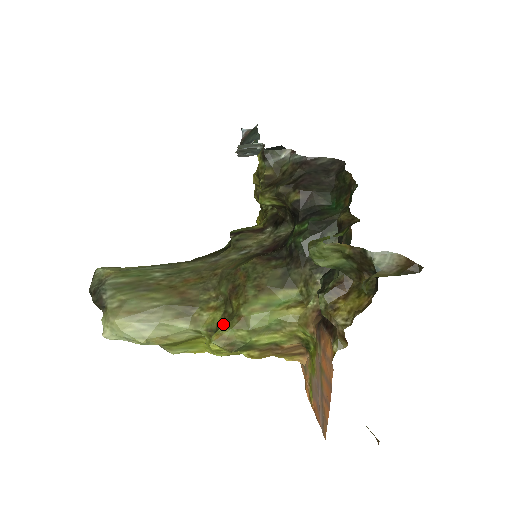
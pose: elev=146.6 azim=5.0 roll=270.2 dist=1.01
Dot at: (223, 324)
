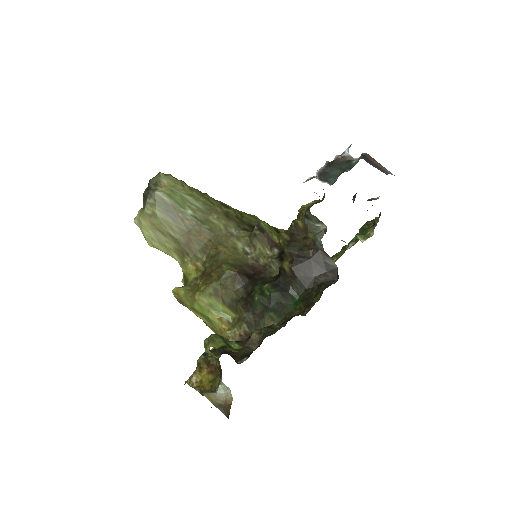
Dot at: (185, 288)
